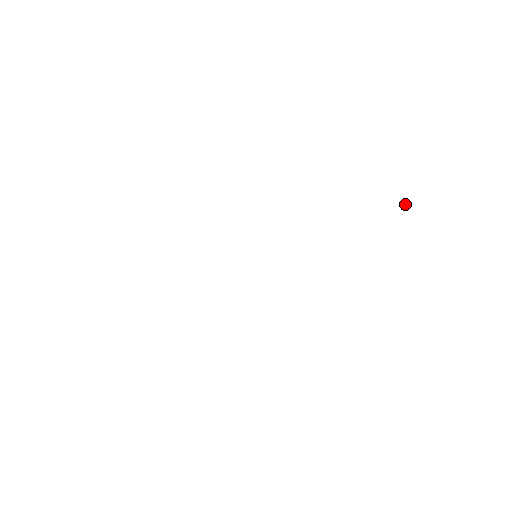
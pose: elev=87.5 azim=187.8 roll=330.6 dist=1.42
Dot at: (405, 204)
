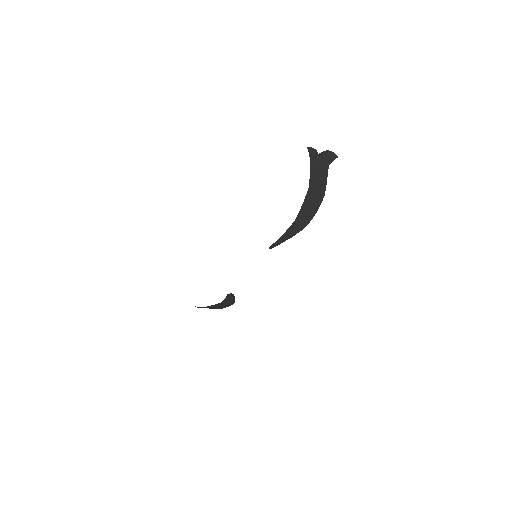
Dot at: (328, 152)
